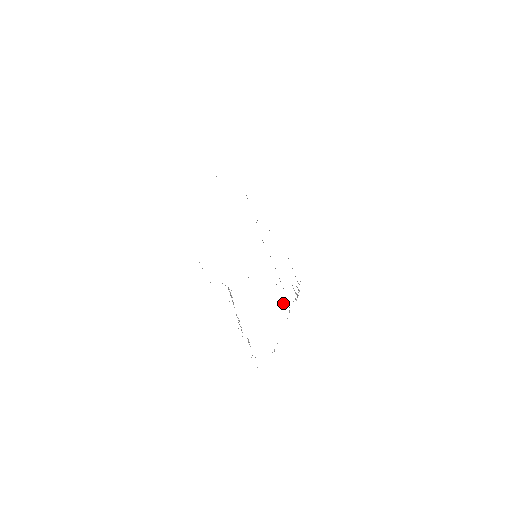
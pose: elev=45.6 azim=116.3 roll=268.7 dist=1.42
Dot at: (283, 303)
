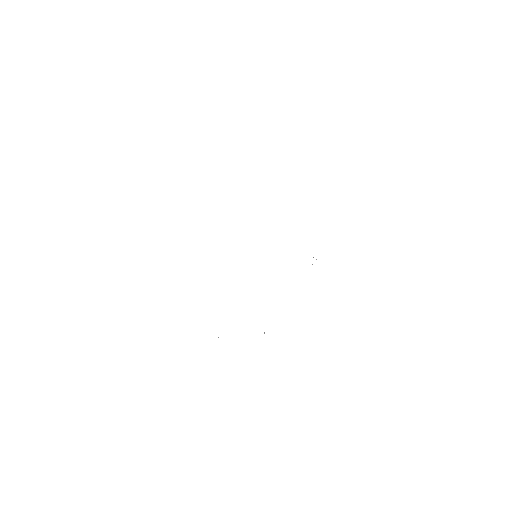
Dot at: occluded
